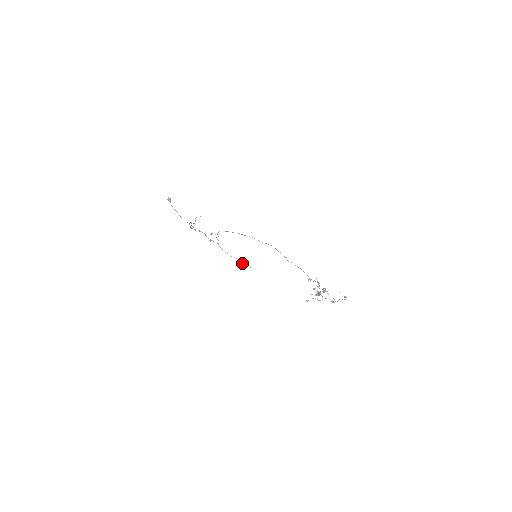
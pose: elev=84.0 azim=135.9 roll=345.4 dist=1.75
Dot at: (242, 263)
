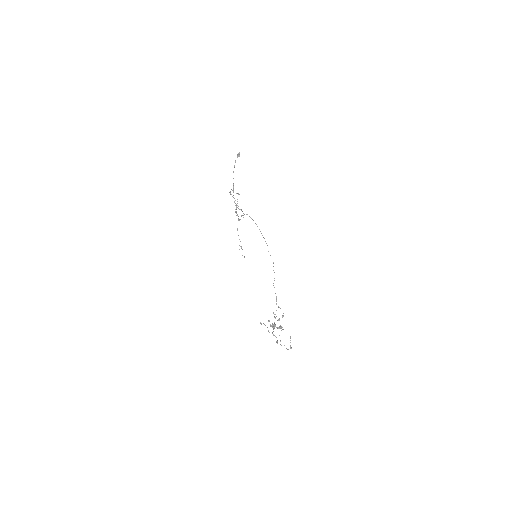
Dot at: occluded
